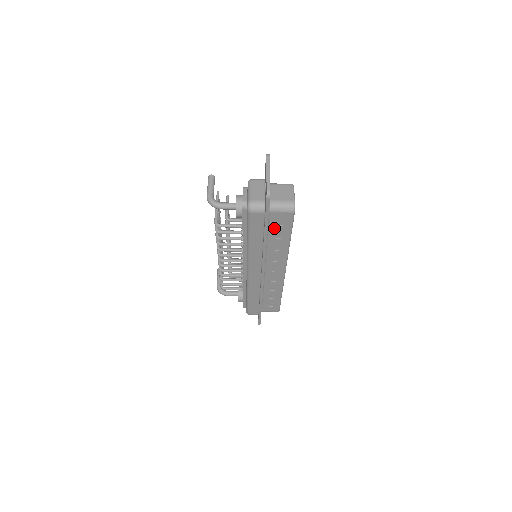
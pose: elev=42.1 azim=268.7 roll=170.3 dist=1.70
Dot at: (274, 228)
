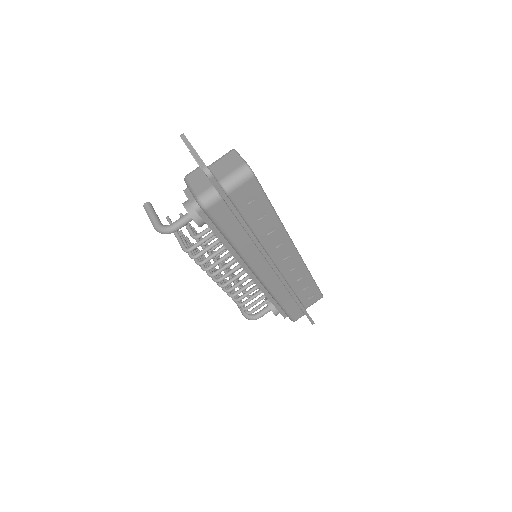
Dot at: (247, 210)
